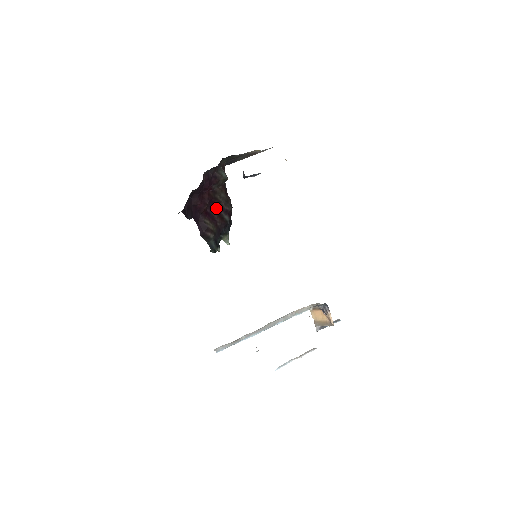
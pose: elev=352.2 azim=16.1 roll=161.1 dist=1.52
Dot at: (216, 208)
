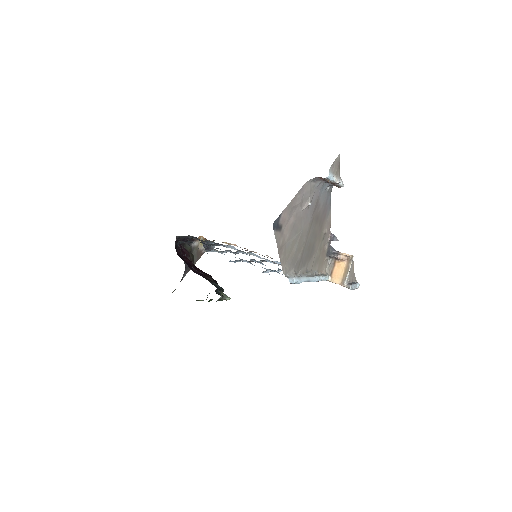
Dot at: (200, 271)
